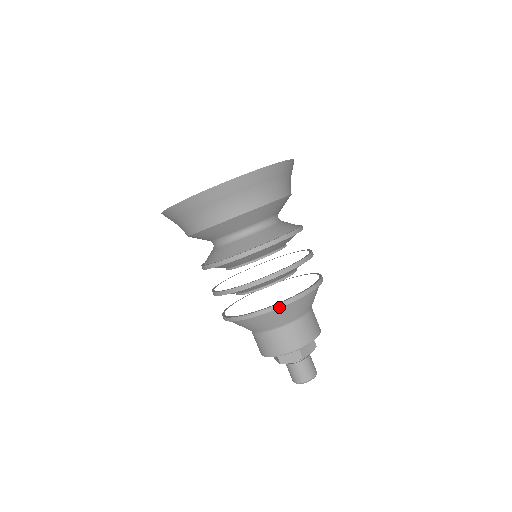
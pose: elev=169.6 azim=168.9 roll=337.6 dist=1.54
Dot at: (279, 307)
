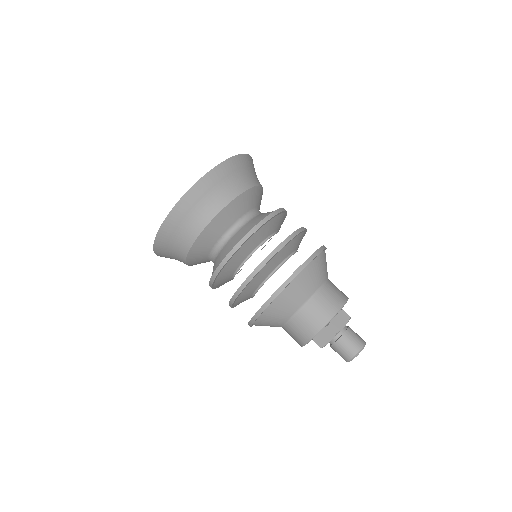
Dot at: (279, 292)
